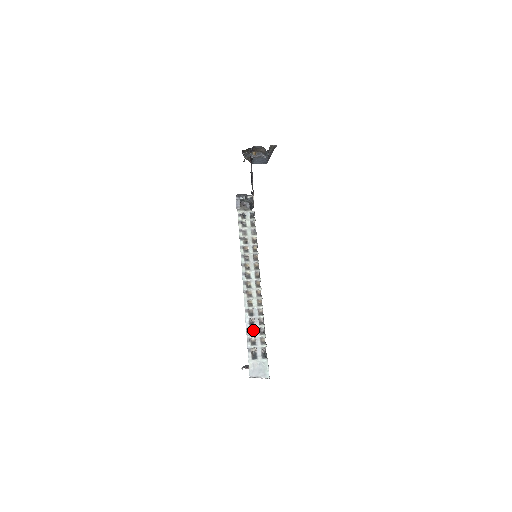
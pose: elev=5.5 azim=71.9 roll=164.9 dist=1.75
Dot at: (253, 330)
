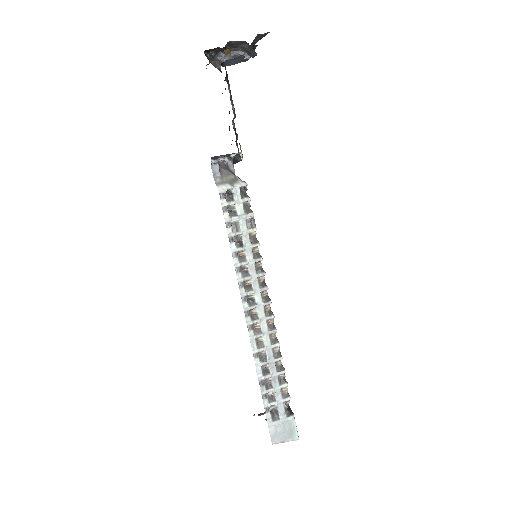
Dot at: (269, 381)
